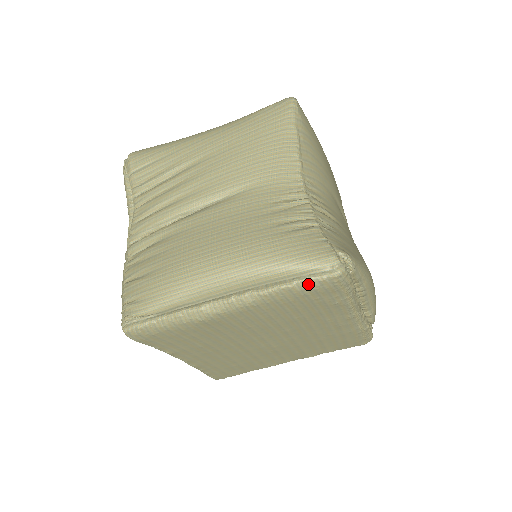
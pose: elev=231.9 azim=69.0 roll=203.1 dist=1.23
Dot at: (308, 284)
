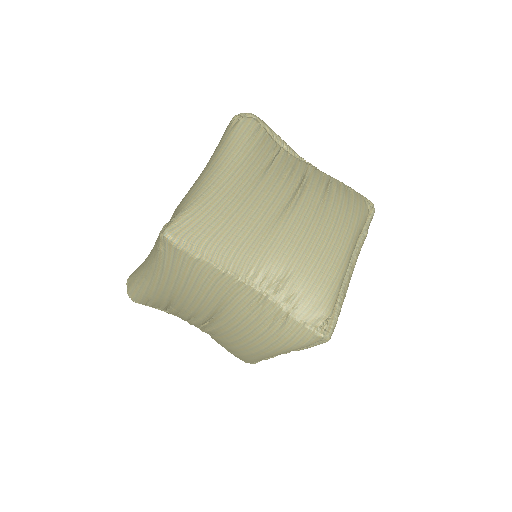
Dot at: occluded
